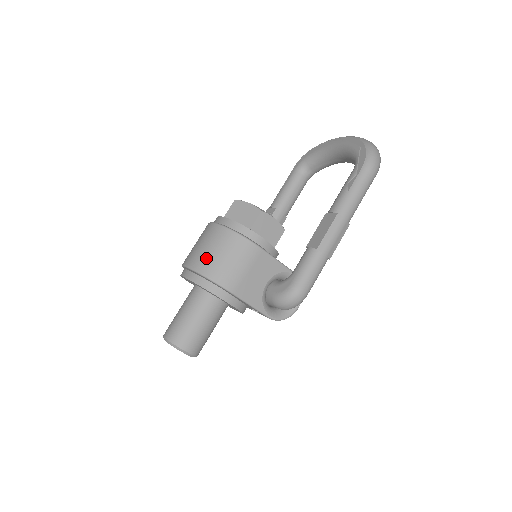
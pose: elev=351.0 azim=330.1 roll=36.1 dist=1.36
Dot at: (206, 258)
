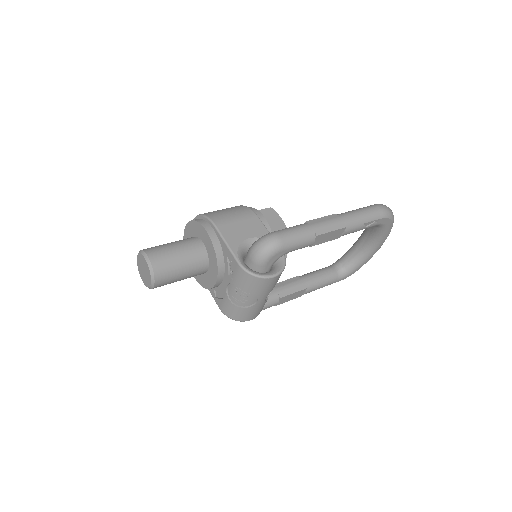
Dot at: occluded
